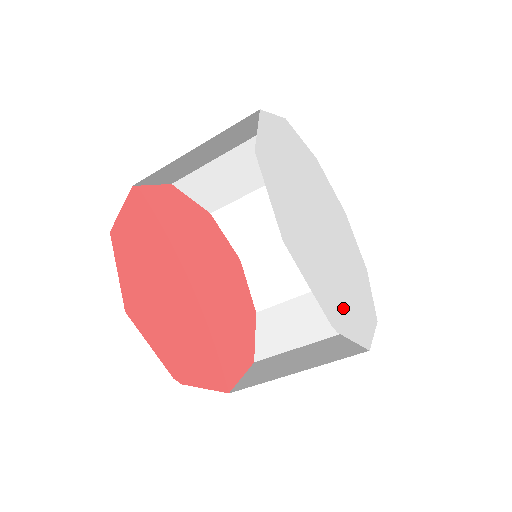
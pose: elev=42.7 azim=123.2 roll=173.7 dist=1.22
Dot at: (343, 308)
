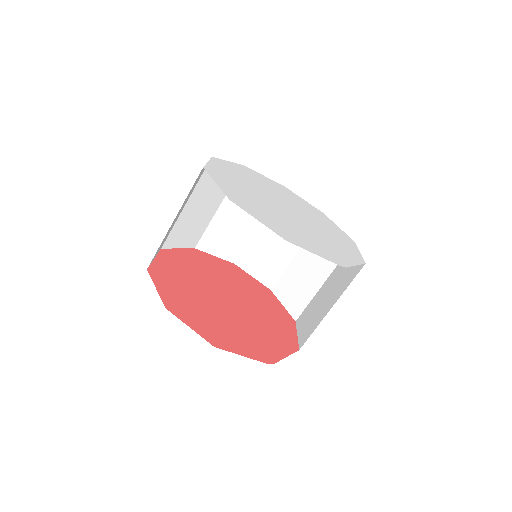
Dot at: (336, 251)
